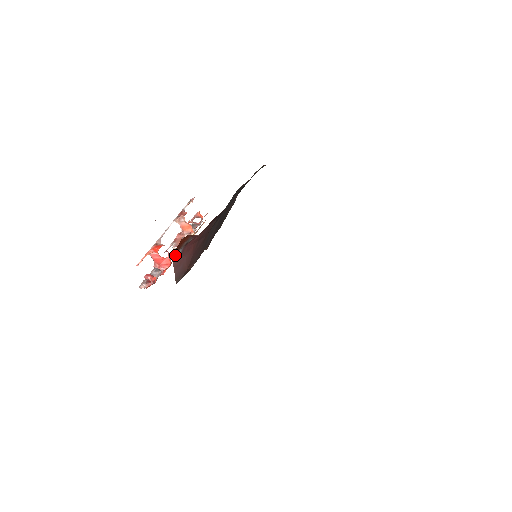
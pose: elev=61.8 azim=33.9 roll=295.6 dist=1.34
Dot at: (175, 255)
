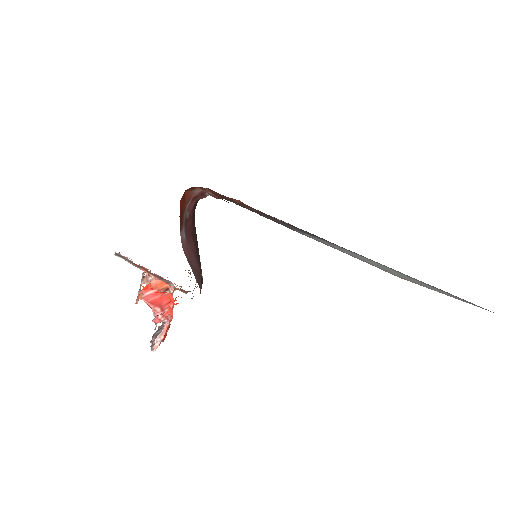
Dot at: (181, 237)
